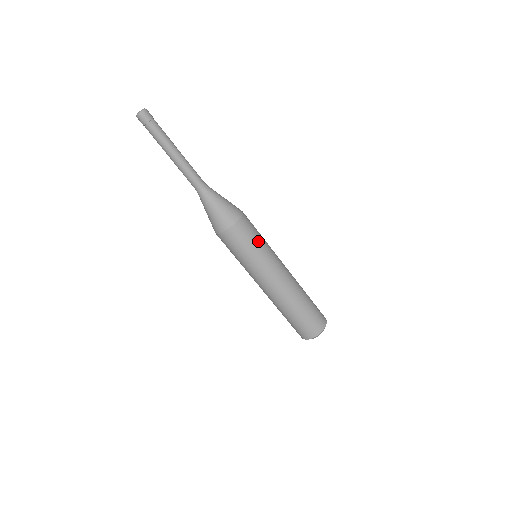
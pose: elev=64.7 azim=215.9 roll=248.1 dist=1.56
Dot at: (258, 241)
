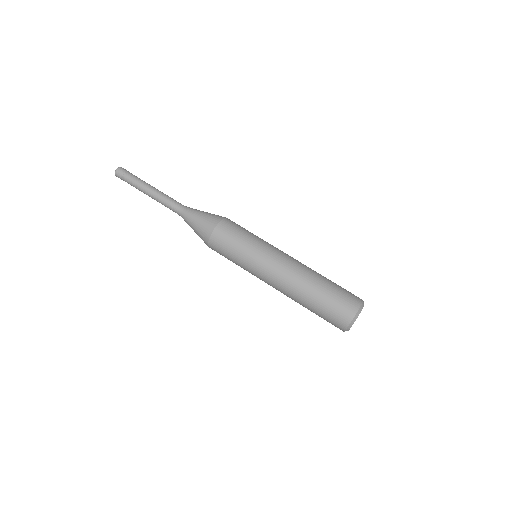
Dot at: (241, 242)
